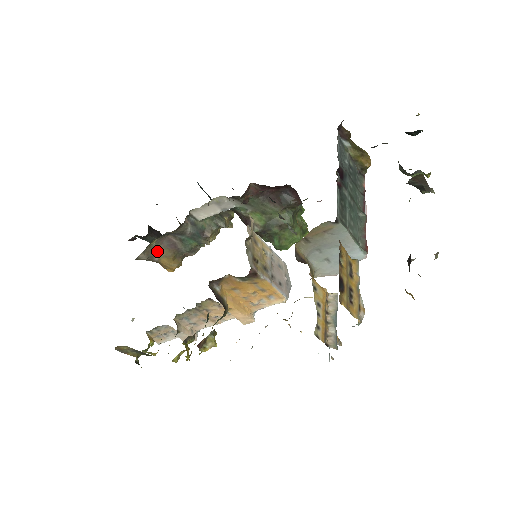
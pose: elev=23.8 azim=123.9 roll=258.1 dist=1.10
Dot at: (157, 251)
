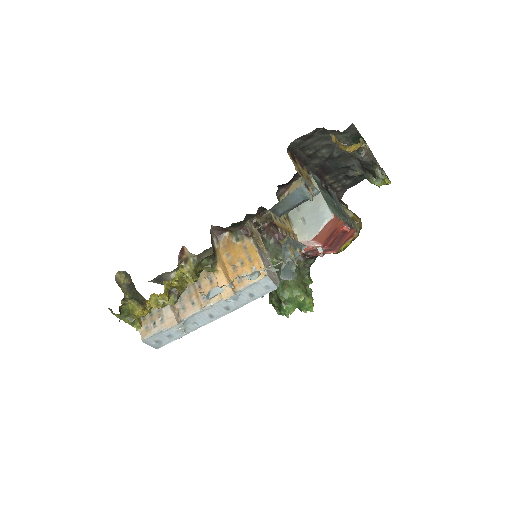
Dot at: occluded
